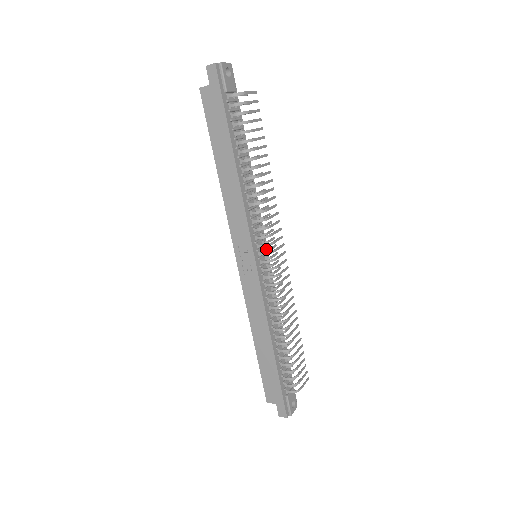
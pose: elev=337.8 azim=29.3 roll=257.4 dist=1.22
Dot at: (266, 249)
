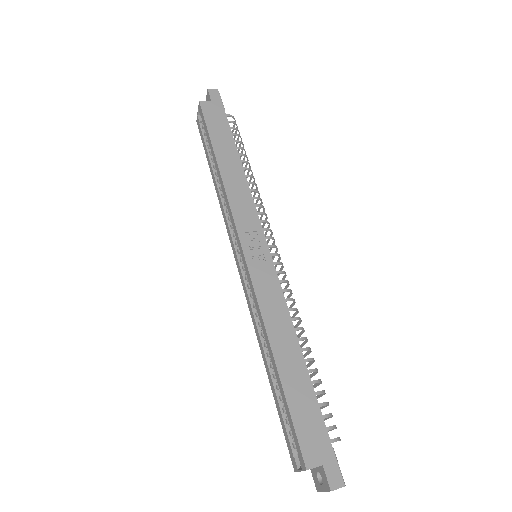
Dot at: occluded
